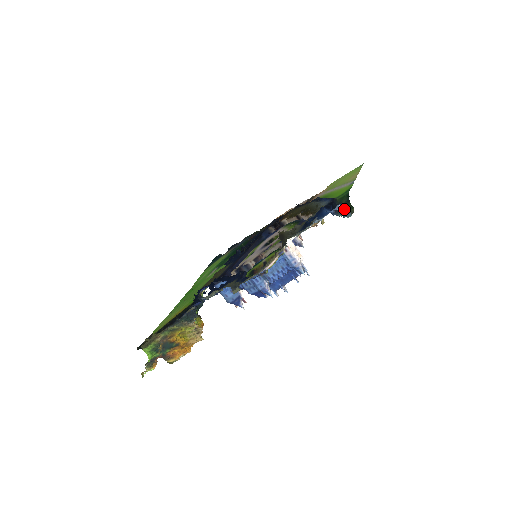
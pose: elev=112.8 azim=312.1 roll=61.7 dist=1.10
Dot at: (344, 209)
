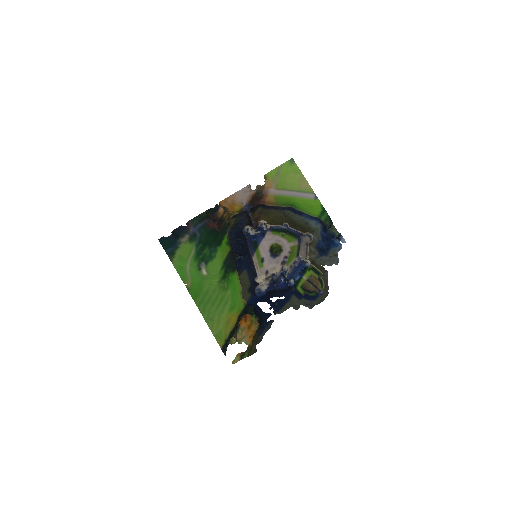
Dot at: (339, 234)
